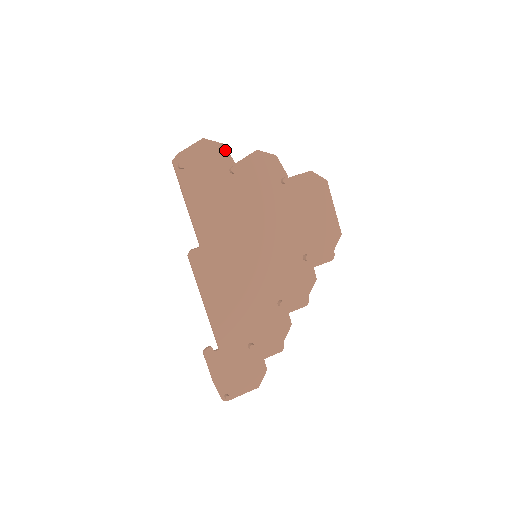
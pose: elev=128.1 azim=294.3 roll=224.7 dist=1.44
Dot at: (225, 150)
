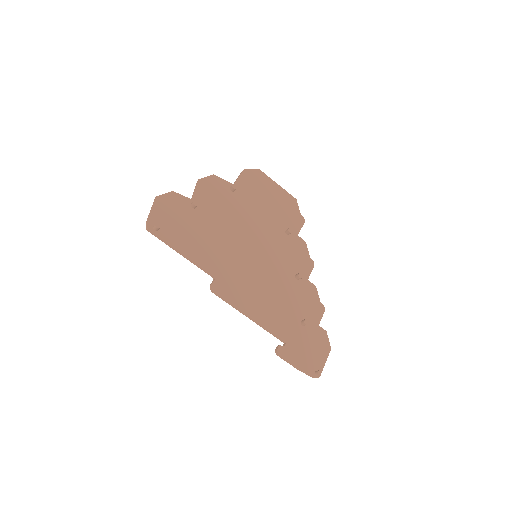
Dot at: (177, 195)
